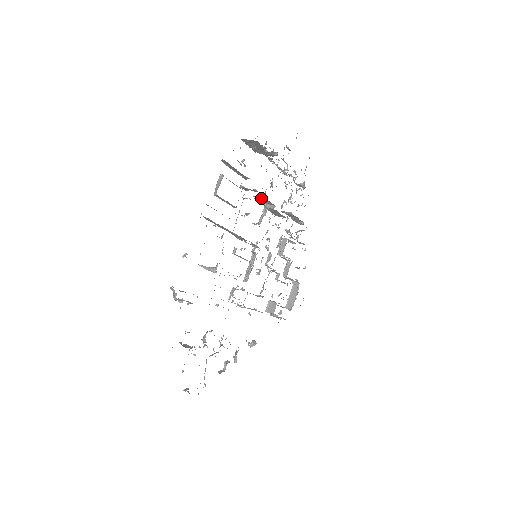
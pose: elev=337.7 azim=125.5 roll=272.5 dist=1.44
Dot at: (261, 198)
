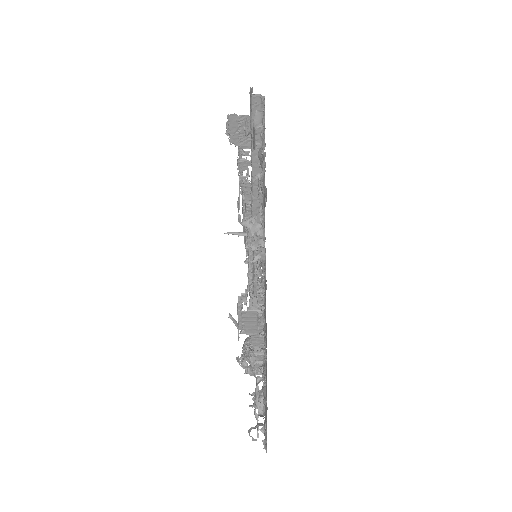
Dot at: occluded
